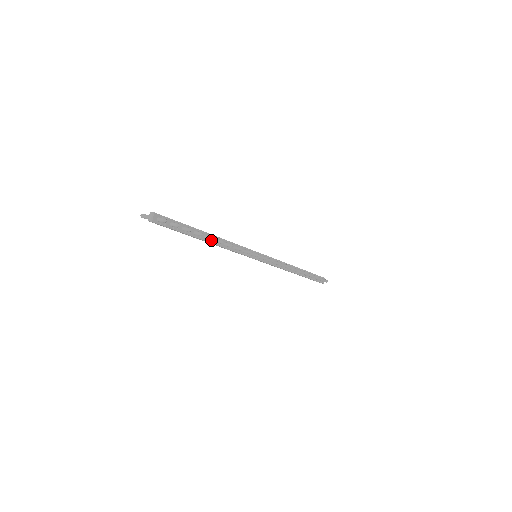
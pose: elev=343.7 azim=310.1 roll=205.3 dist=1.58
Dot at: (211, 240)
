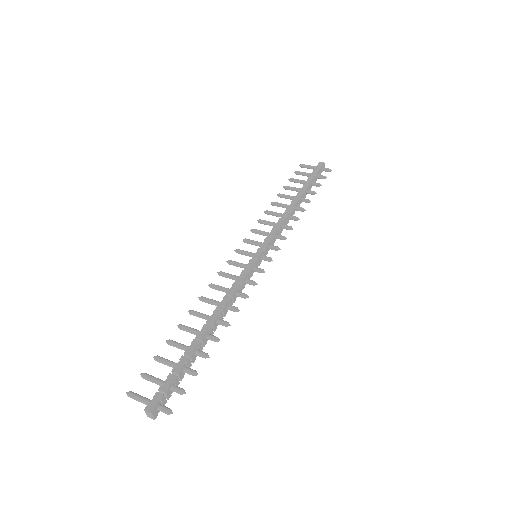
Dot at: (213, 329)
